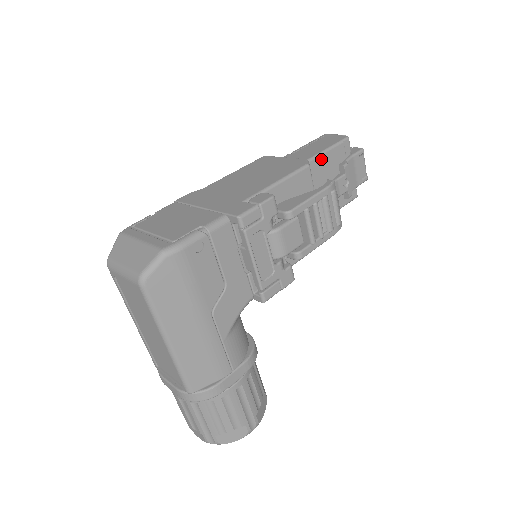
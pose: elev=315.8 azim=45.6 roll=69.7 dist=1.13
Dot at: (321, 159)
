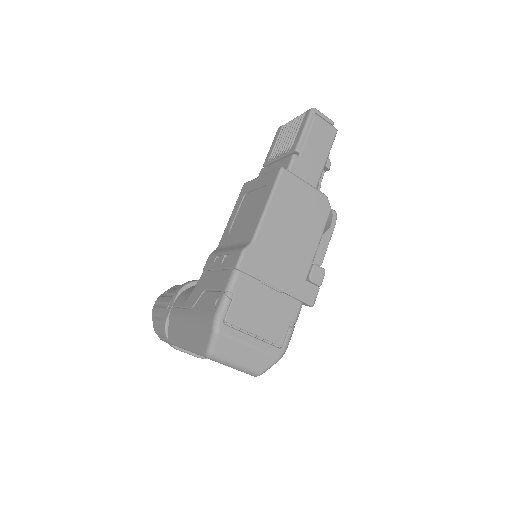
Dot at: occluded
